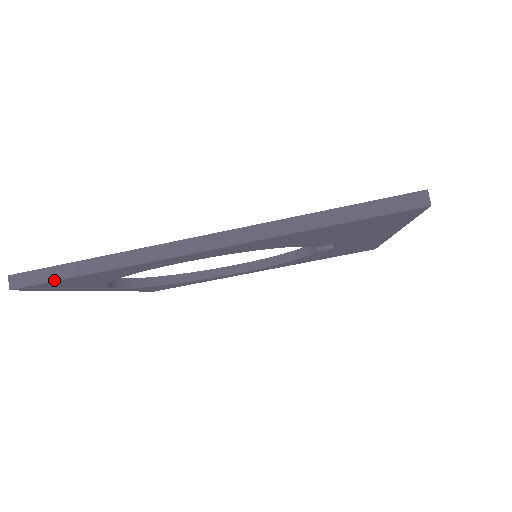
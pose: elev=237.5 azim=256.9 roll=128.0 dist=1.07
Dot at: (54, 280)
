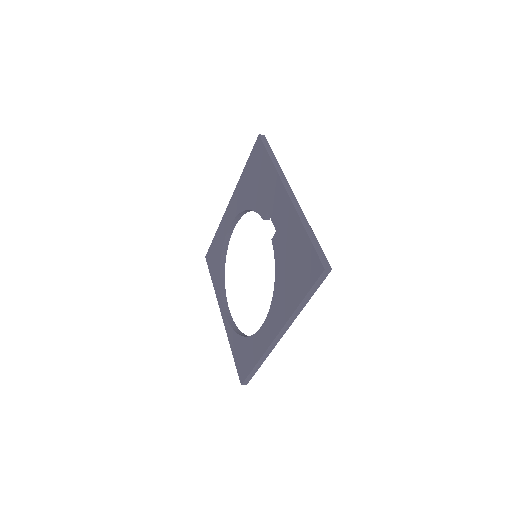
Dot at: occluded
